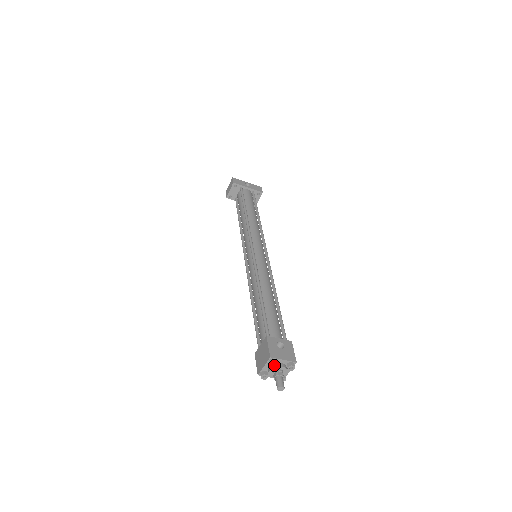
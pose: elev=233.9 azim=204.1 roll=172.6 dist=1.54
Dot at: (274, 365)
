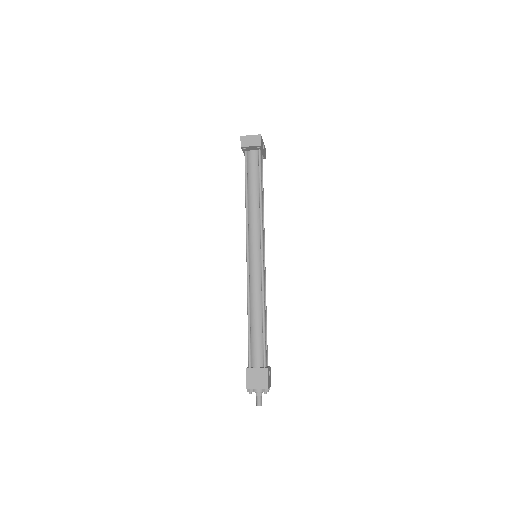
Dot at: occluded
